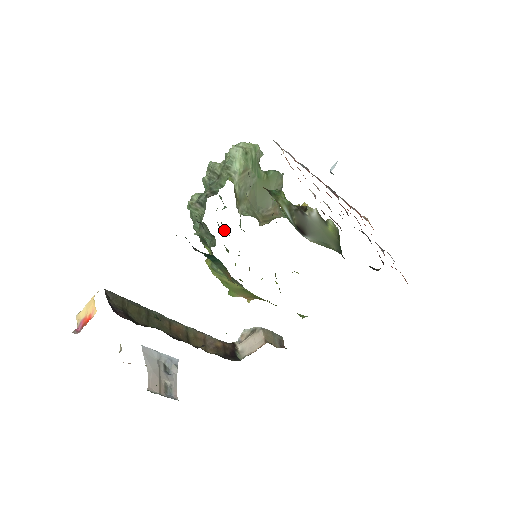
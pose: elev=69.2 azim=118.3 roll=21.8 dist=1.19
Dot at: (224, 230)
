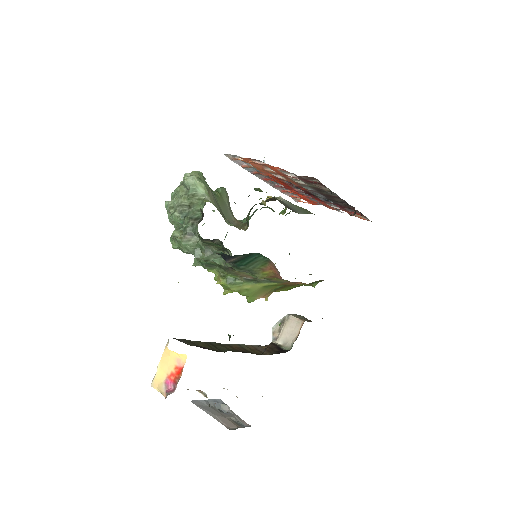
Dot at: occluded
